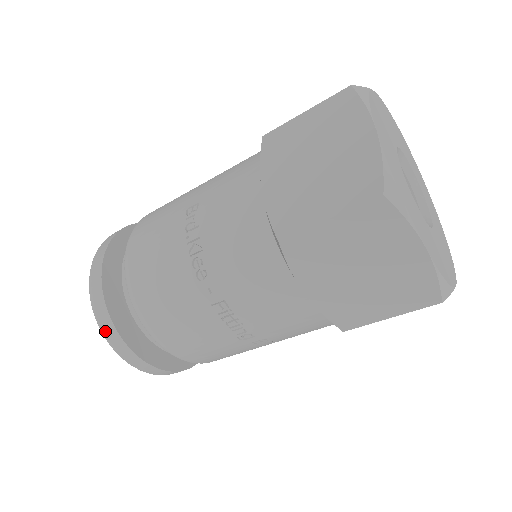
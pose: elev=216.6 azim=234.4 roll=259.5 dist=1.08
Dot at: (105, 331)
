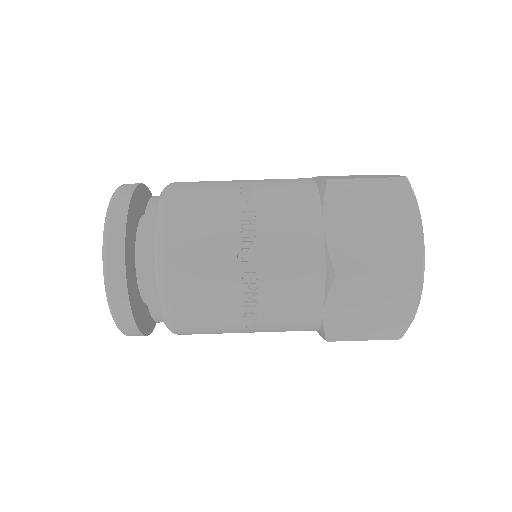
Dot at: (115, 205)
